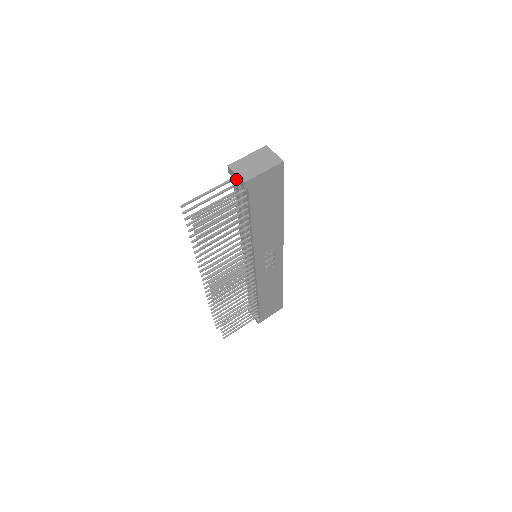
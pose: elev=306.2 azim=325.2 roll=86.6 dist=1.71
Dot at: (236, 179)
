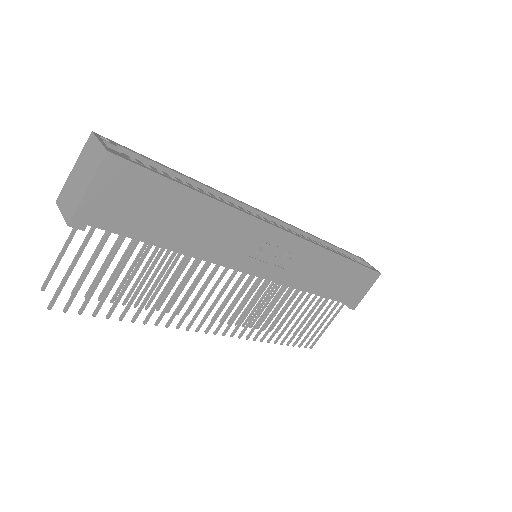
Dot at: occluded
